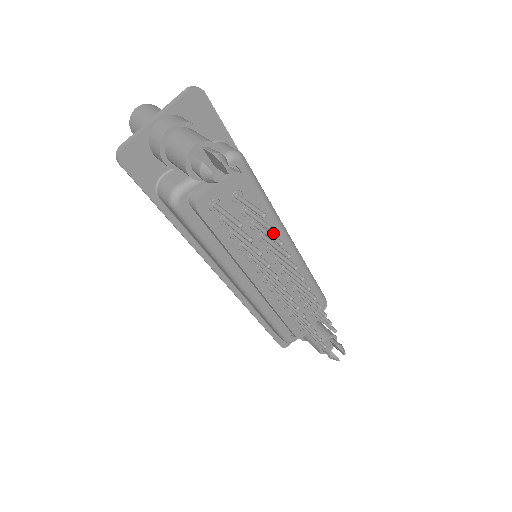
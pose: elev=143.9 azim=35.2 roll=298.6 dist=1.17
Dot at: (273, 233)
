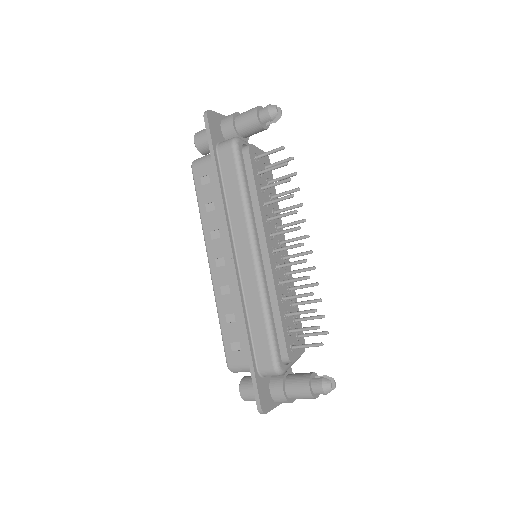
Dot at: (279, 218)
